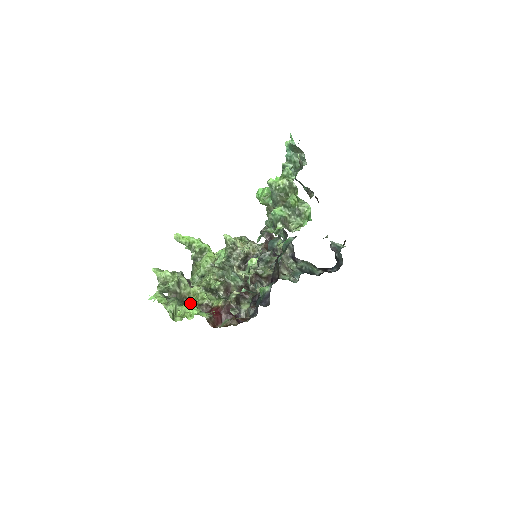
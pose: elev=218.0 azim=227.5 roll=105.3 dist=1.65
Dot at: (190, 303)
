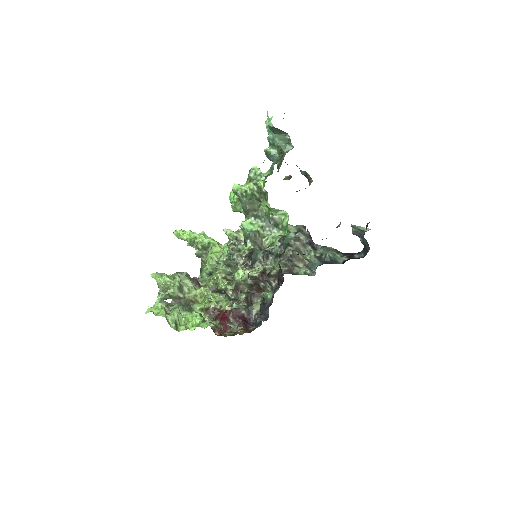
Dot at: (196, 307)
